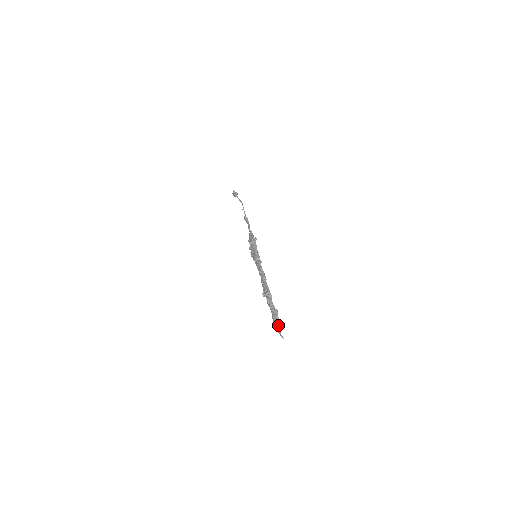
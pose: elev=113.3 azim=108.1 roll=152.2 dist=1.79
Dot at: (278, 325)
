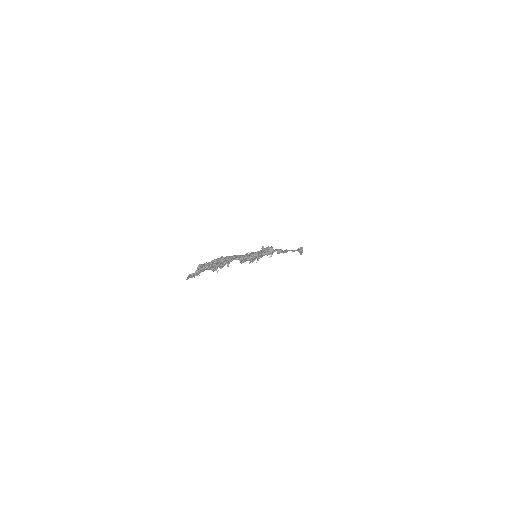
Dot at: (197, 270)
